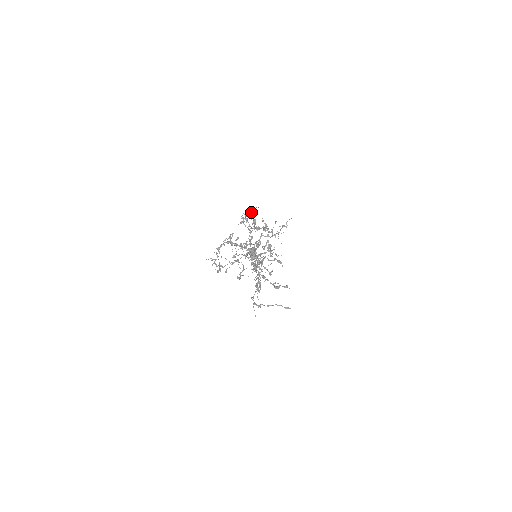
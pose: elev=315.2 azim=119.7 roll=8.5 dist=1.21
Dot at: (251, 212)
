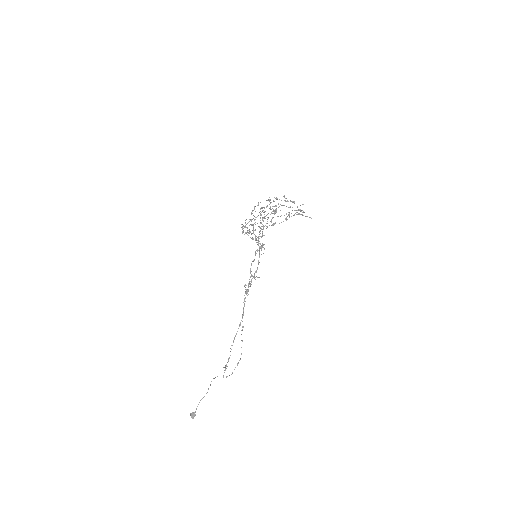
Dot at: (246, 227)
